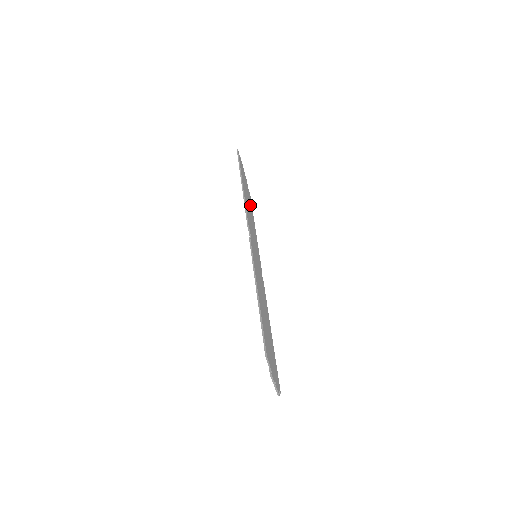
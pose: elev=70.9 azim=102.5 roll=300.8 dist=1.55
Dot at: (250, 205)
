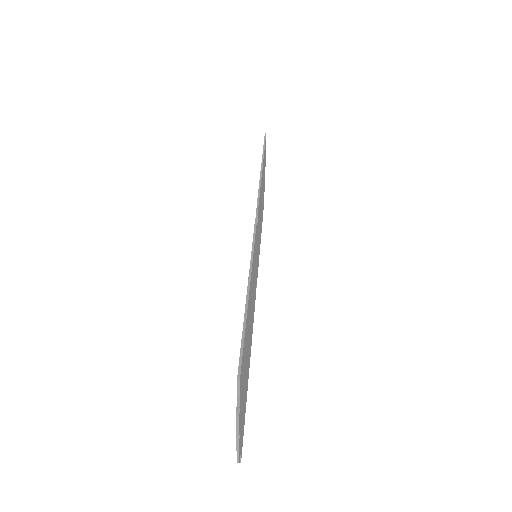
Dot at: (262, 207)
